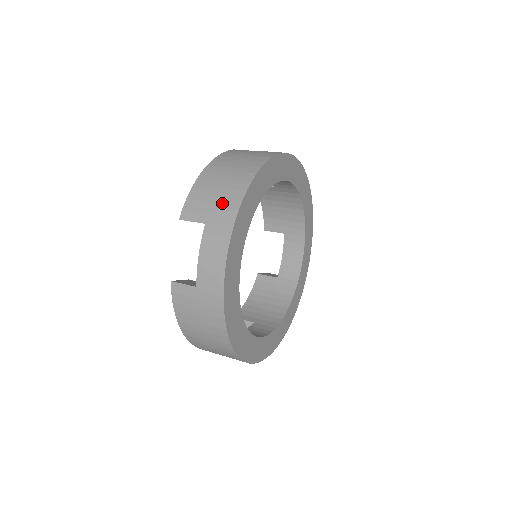
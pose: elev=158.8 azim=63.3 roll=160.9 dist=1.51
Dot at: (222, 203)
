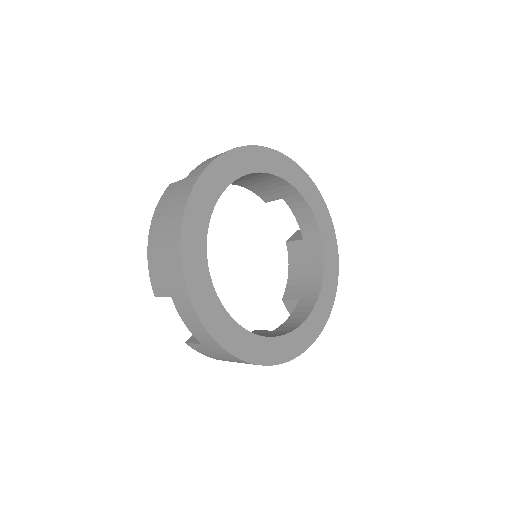
Dot at: occluded
